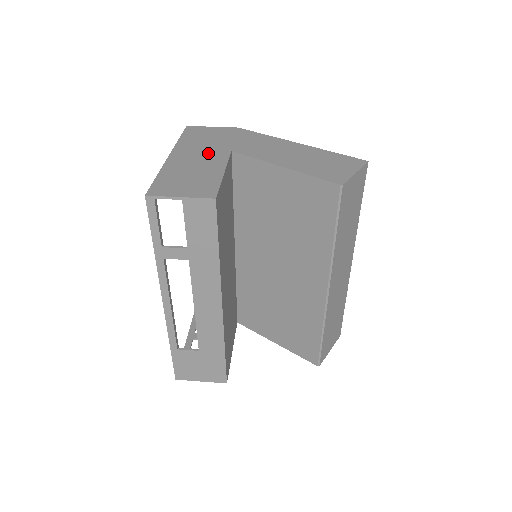
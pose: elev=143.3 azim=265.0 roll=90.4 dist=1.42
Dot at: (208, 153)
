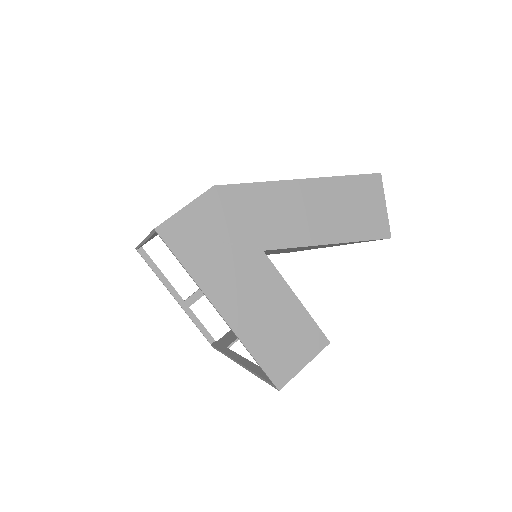
Dot at: (249, 275)
